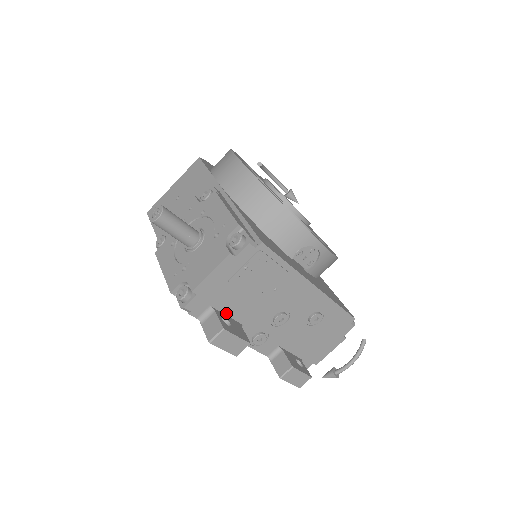
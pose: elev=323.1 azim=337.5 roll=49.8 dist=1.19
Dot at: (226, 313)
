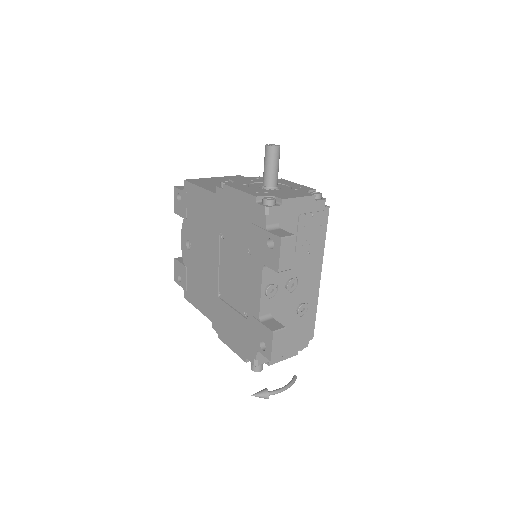
Dot at: occluded
